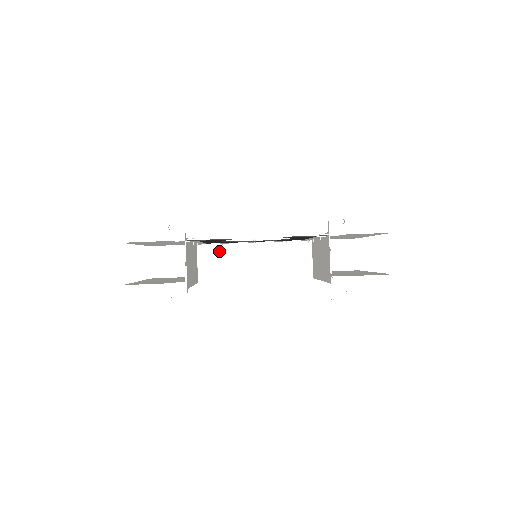
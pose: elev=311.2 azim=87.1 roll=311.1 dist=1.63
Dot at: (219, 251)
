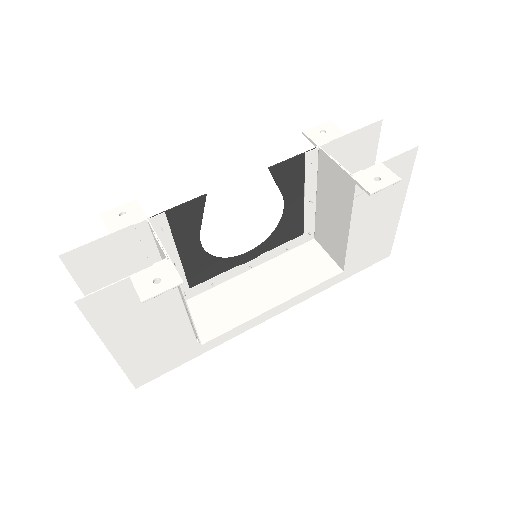
Dot at: (211, 297)
